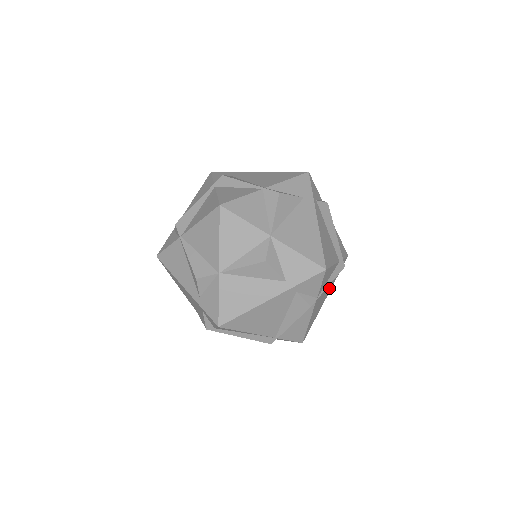
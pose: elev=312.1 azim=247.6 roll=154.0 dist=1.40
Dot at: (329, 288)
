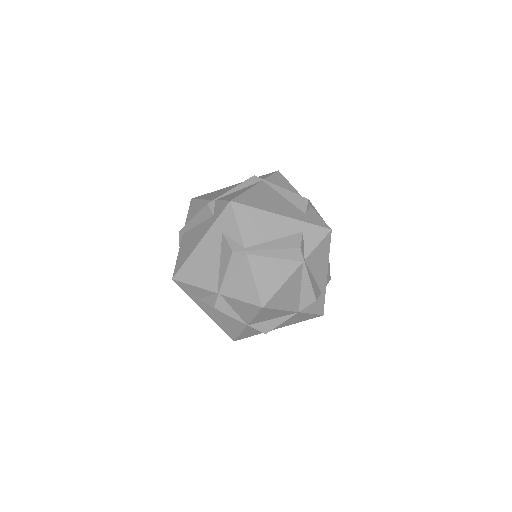
Dot at: (289, 211)
